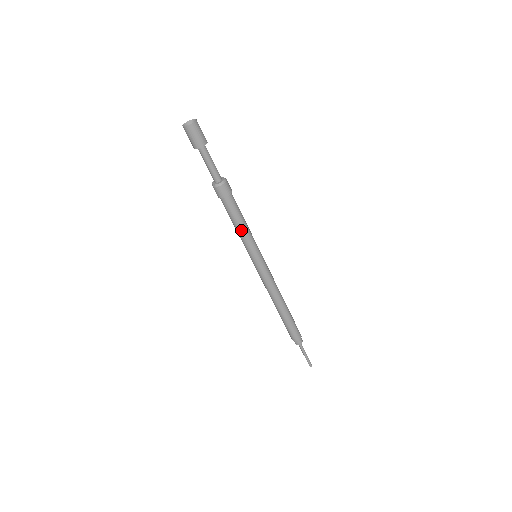
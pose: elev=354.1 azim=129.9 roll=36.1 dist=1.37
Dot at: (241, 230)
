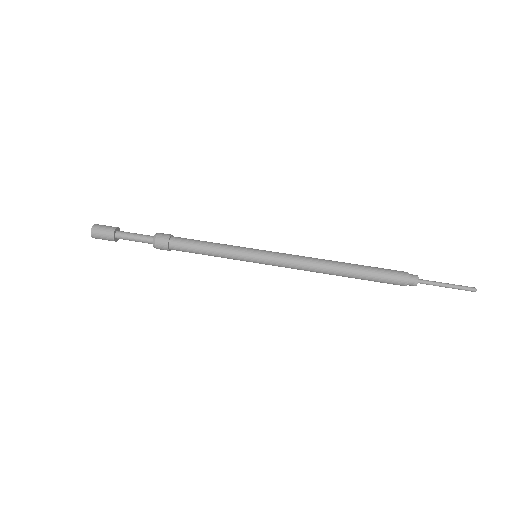
Dot at: (212, 253)
